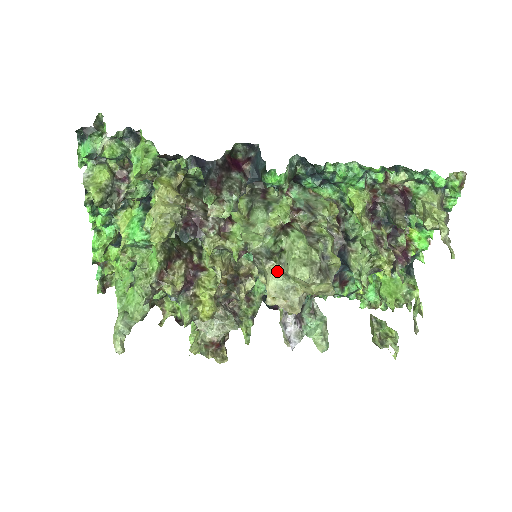
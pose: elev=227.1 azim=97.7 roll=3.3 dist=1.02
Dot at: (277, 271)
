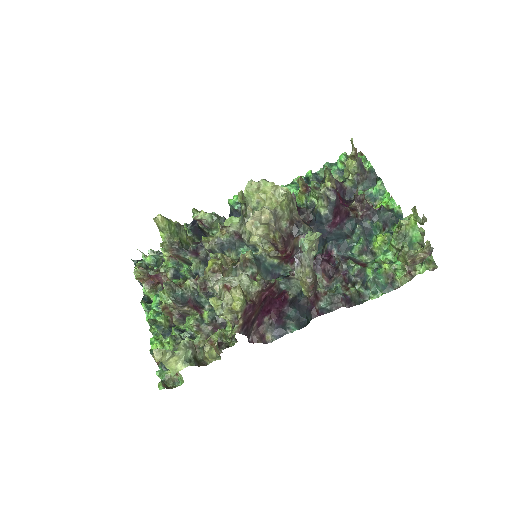
Dot at: occluded
